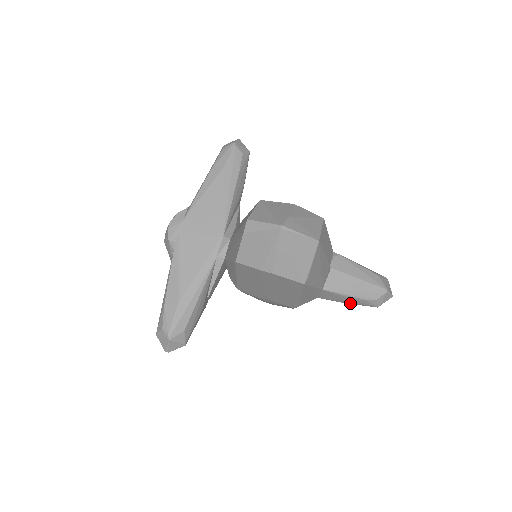
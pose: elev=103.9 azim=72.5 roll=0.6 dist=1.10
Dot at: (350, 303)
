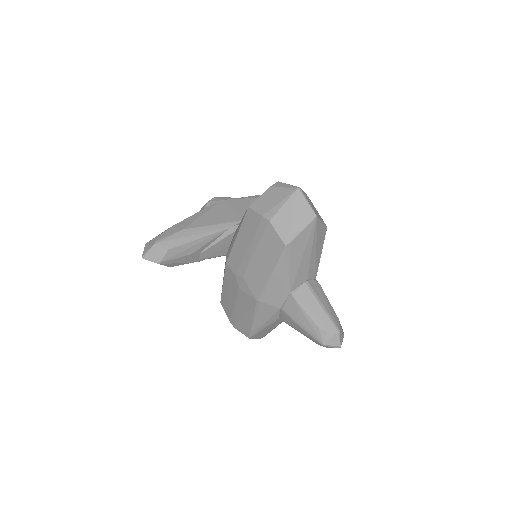
Dot at: (303, 327)
